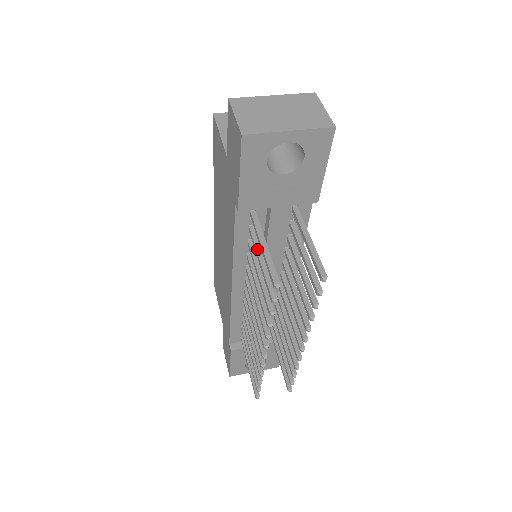
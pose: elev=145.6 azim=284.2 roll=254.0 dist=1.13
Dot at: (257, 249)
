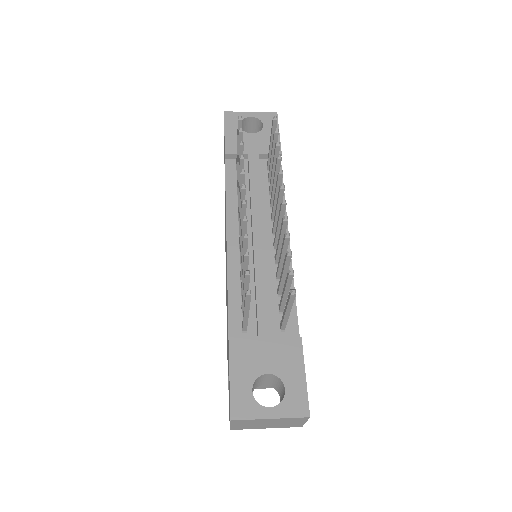
Dot at: occluded
